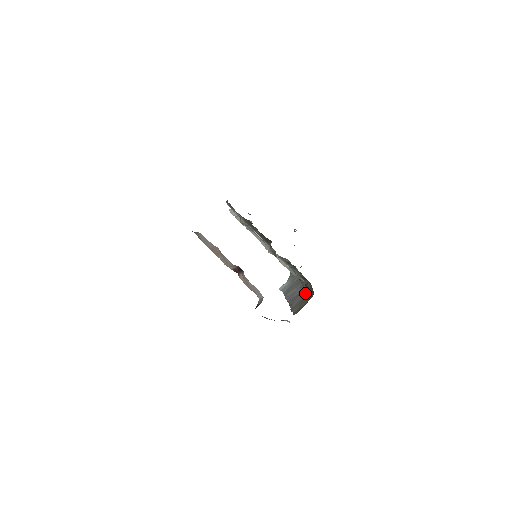
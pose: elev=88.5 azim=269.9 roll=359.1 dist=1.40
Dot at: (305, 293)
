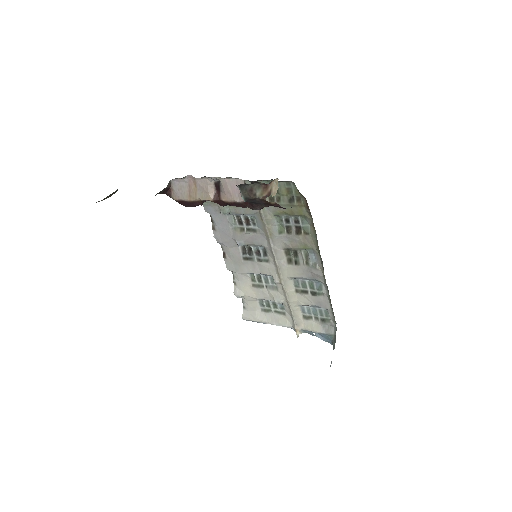
Dot at: occluded
